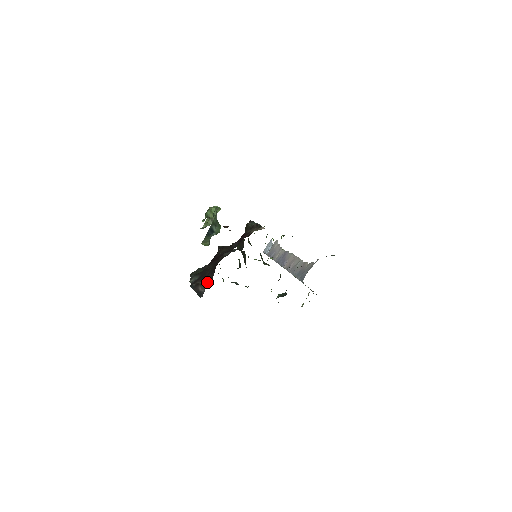
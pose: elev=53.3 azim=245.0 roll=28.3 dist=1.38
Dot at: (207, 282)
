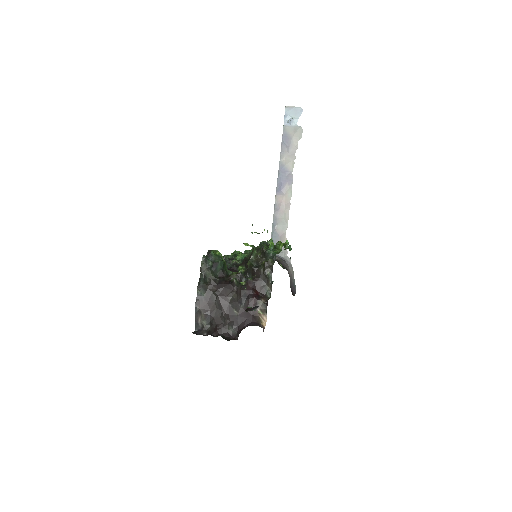
Dot at: (206, 323)
